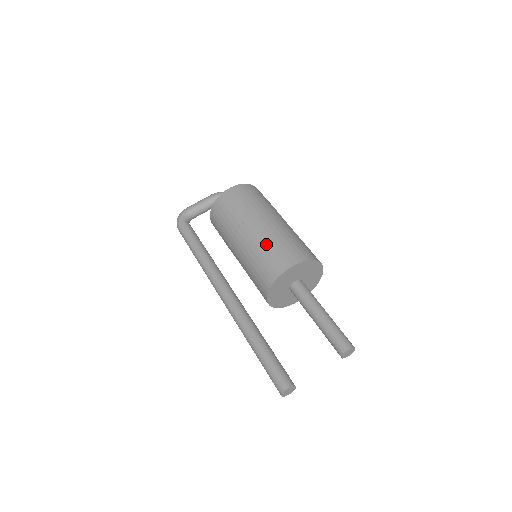
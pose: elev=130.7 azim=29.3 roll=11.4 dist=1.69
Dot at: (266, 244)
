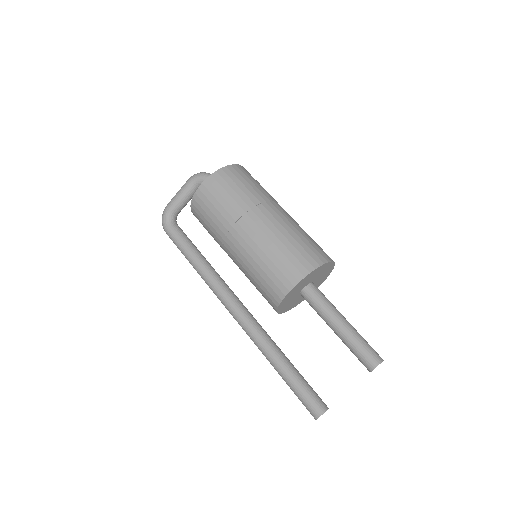
Dot at: (259, 260)
